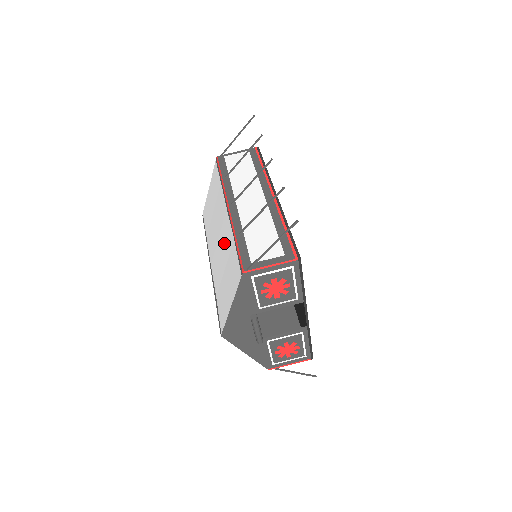
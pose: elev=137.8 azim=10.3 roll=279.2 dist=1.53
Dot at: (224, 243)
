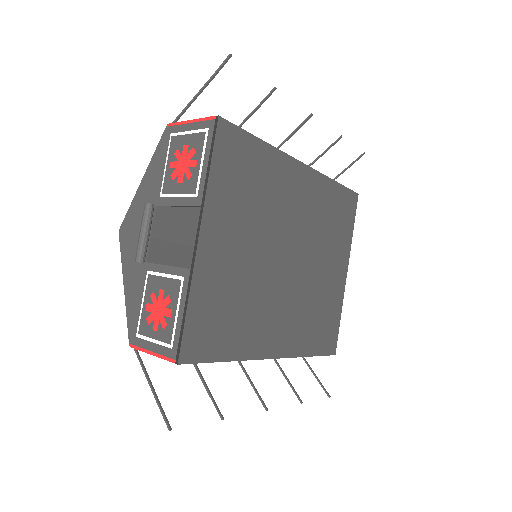
Dot at: occluded
